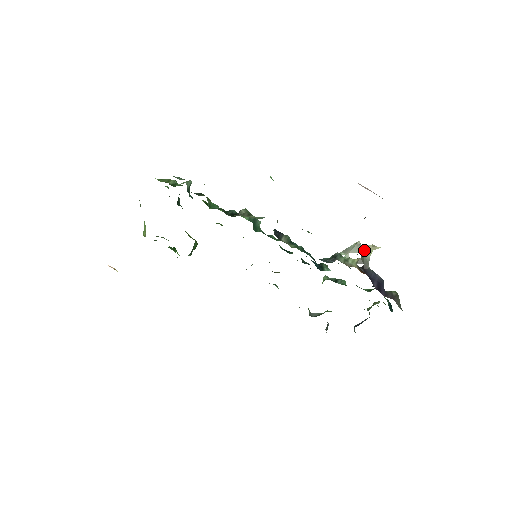
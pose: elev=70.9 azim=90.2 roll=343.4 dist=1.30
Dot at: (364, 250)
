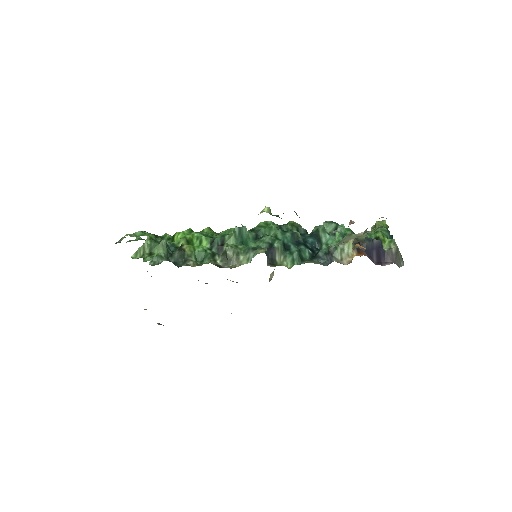
Dot at: (357, 236)
